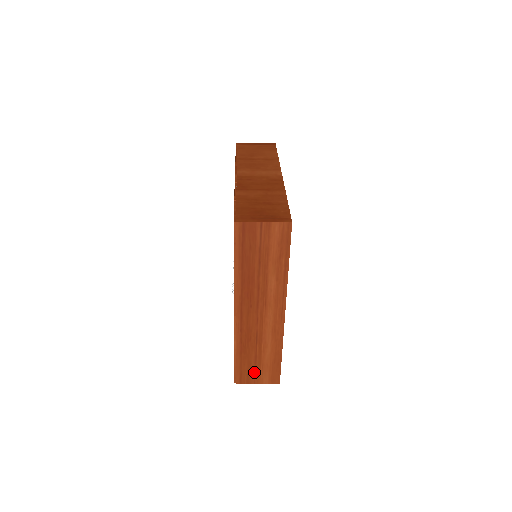
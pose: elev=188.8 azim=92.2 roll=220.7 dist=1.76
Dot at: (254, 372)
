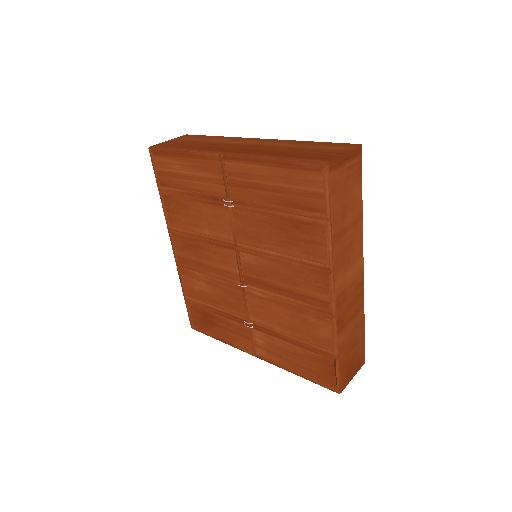
Dot at: occluded
